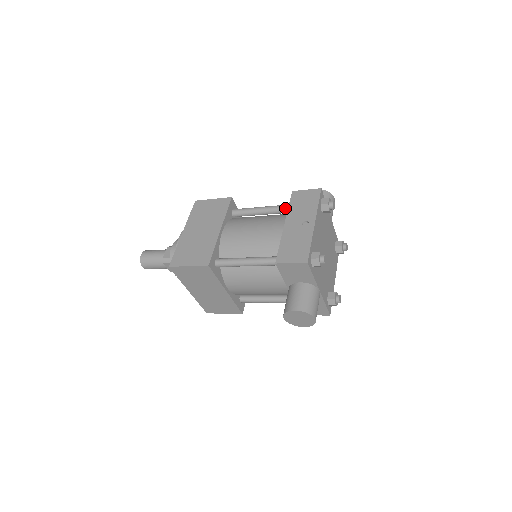
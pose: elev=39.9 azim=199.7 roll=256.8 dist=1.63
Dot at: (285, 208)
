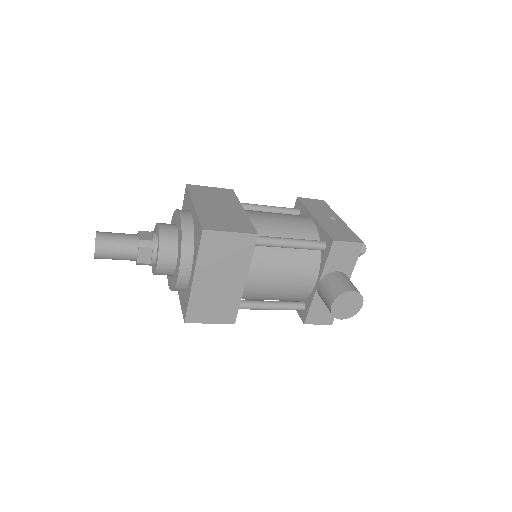
Dot at: (293, 210)
